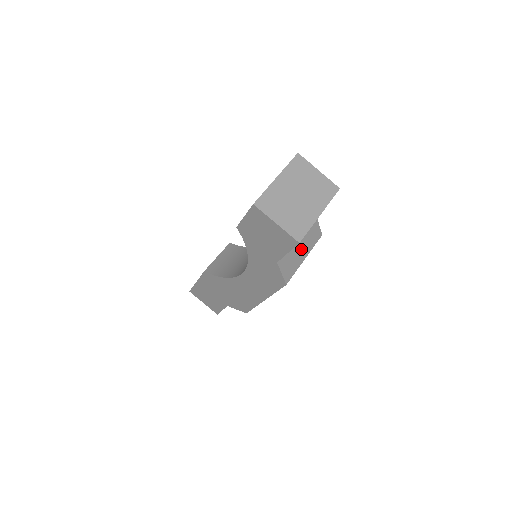
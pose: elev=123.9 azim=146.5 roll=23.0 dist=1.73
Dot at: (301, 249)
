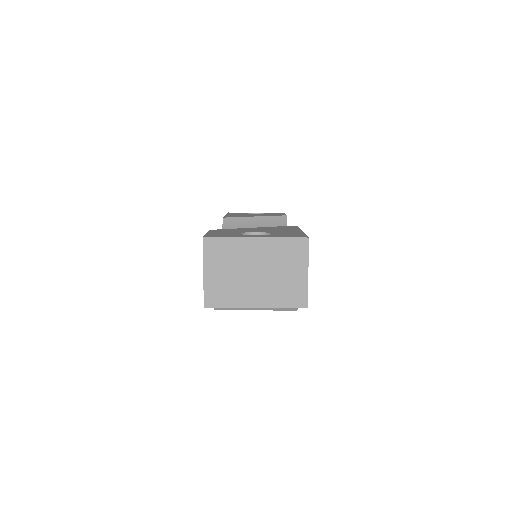
Dot at: occluded
